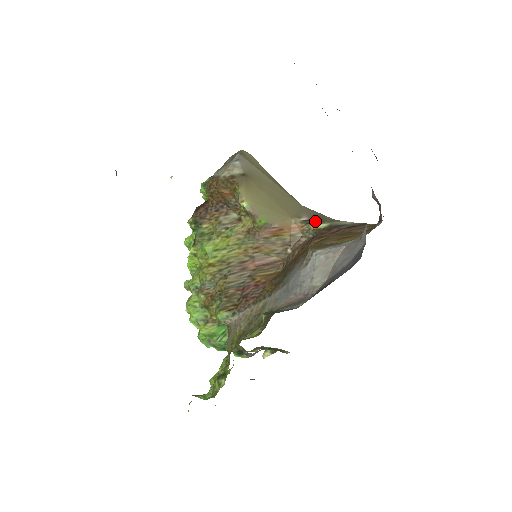
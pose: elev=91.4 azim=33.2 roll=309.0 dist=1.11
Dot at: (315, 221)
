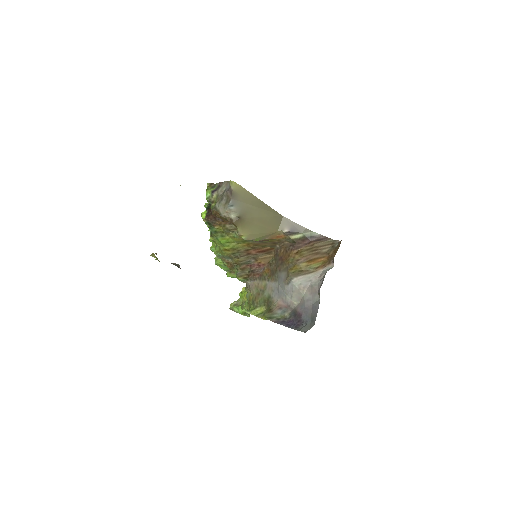
Dot at: (293, 233)
